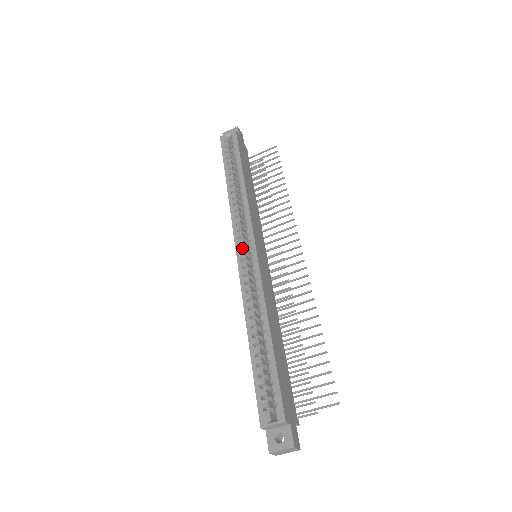
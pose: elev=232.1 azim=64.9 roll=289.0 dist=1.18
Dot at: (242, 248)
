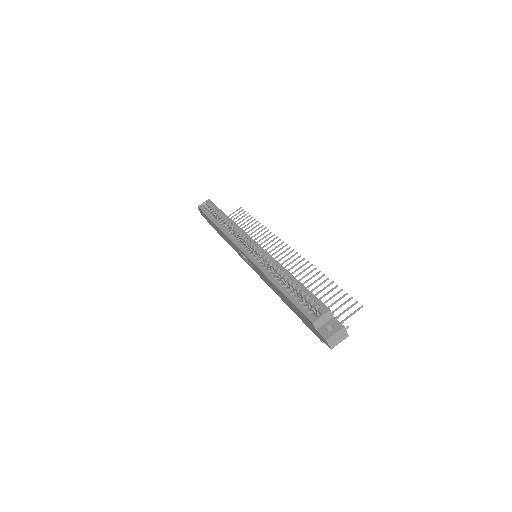
Dot at: (245, 247)
